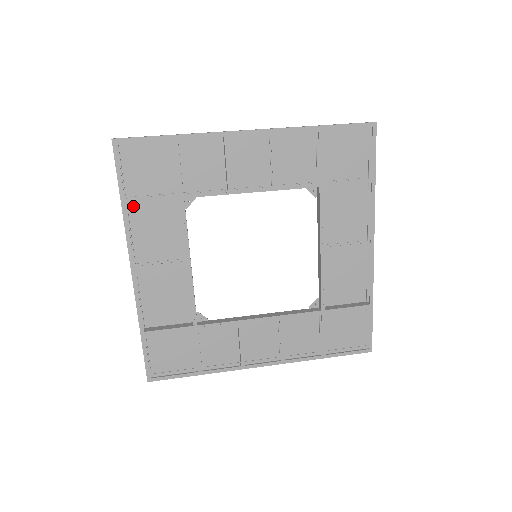
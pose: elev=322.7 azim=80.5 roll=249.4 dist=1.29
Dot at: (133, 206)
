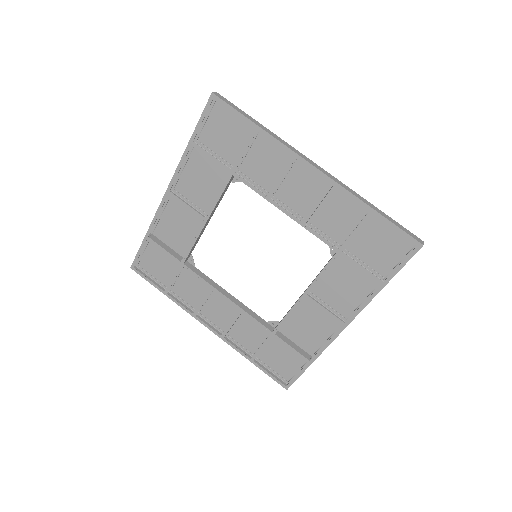
Dot at: (198, 150)
